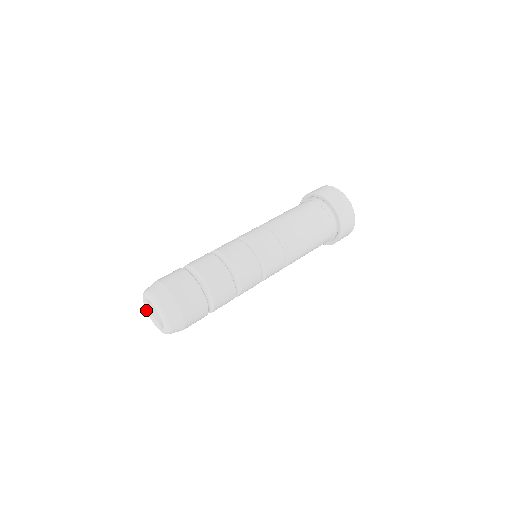
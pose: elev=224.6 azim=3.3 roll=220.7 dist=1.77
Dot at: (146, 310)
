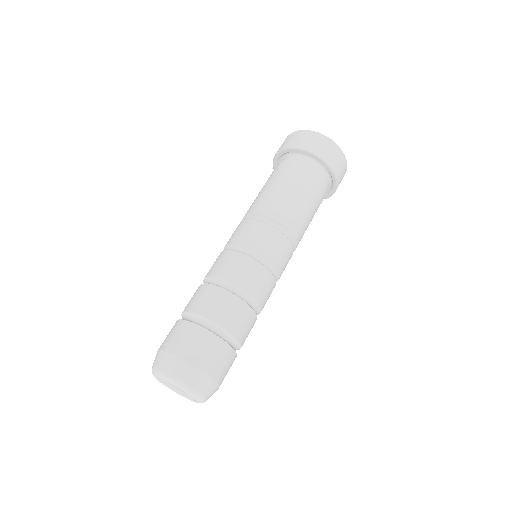
Dot at: occluded
